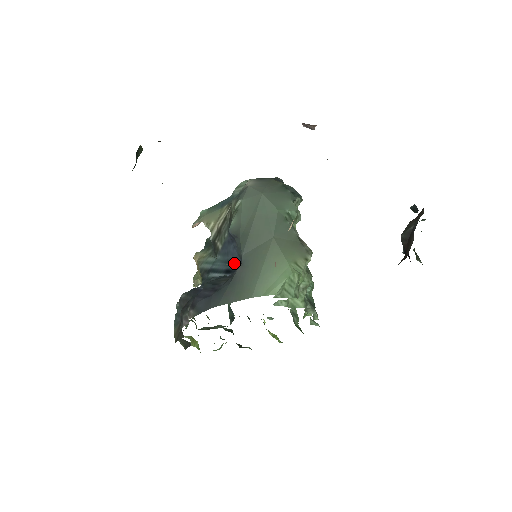
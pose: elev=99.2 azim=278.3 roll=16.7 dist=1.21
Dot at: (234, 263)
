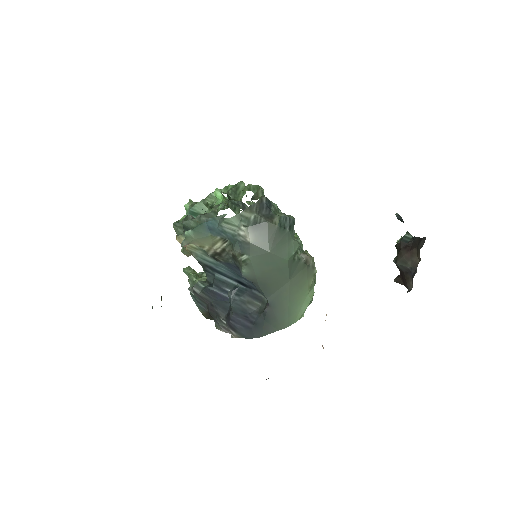
Dot at: (248, 283)
